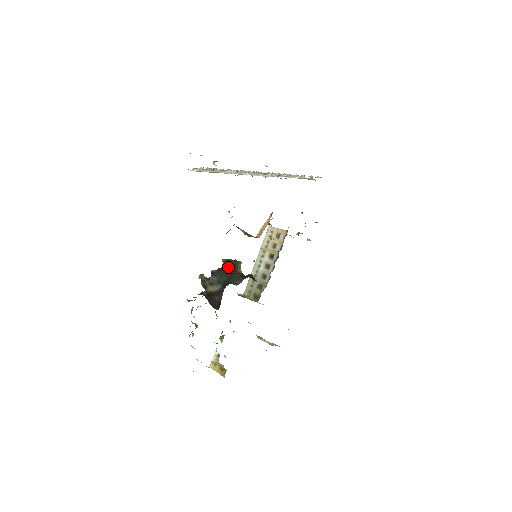
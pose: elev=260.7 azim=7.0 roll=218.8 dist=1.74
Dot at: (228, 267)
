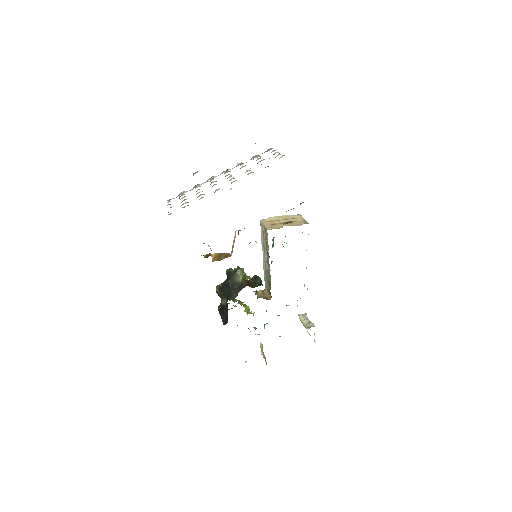
Dot at: (228, 280)
